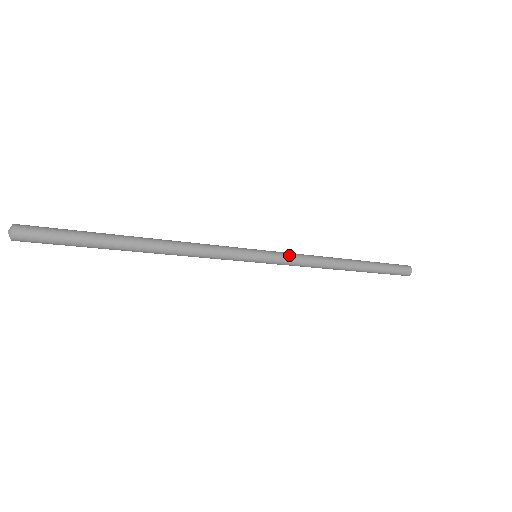
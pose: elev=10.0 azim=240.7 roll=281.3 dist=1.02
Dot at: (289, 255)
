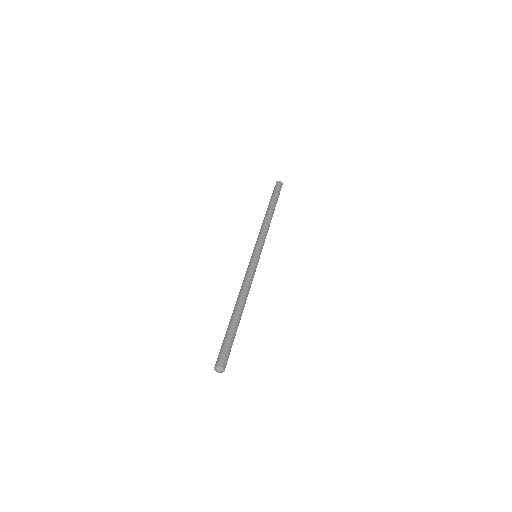
Dot at: occluded
